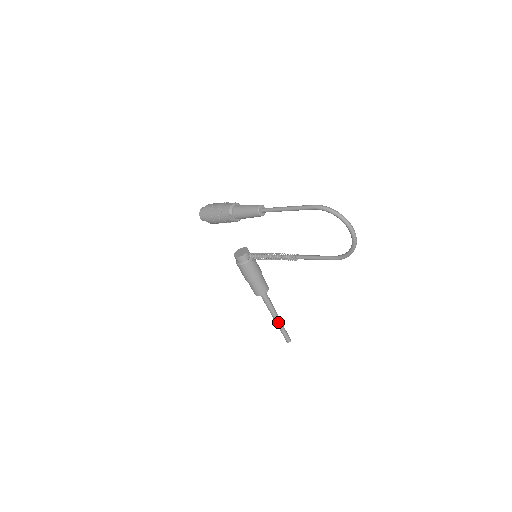
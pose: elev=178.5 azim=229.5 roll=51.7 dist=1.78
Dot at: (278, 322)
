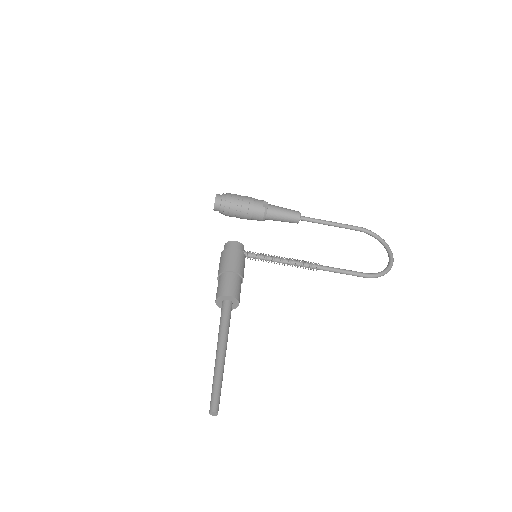
Dot at: (223, 360)
